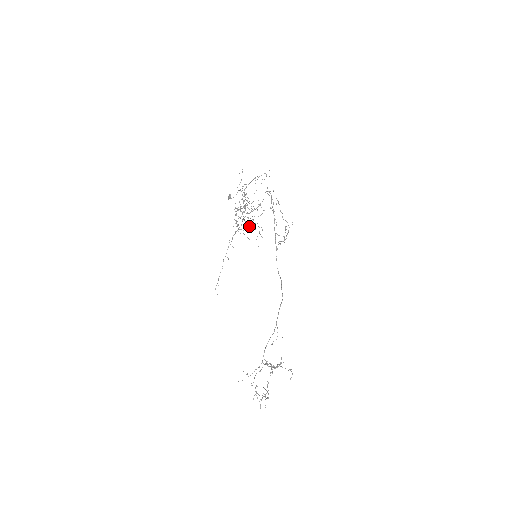
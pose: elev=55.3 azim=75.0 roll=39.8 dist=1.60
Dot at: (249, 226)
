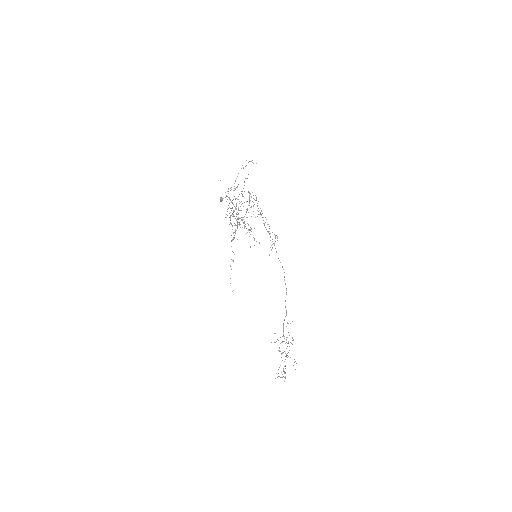
Dot at: occluded
